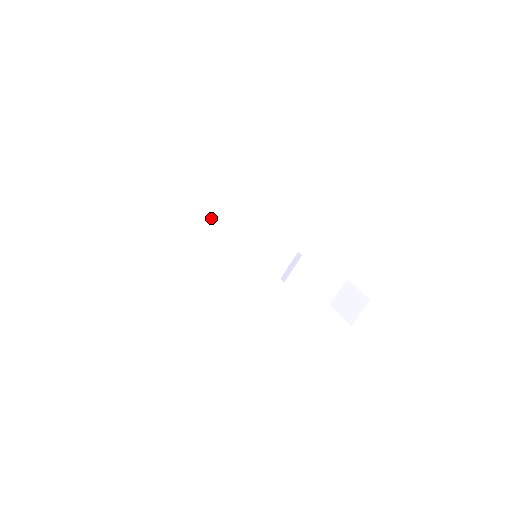
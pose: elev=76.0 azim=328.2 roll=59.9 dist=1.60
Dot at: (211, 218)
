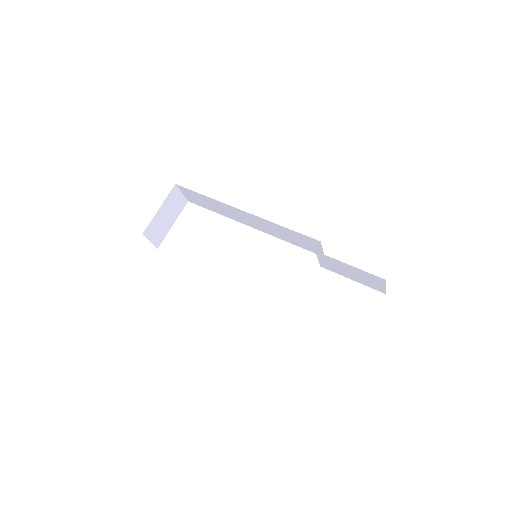
Dot at: (231, 210)
